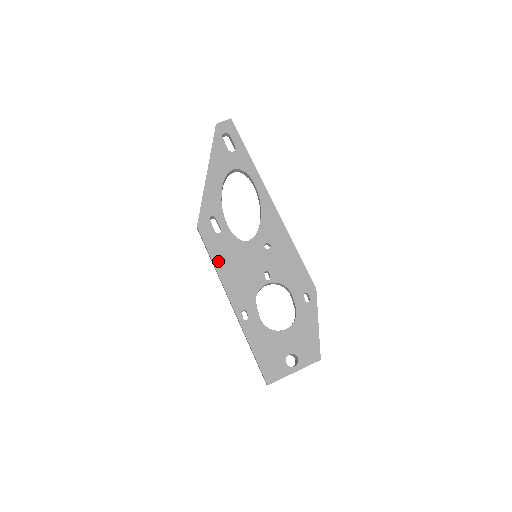
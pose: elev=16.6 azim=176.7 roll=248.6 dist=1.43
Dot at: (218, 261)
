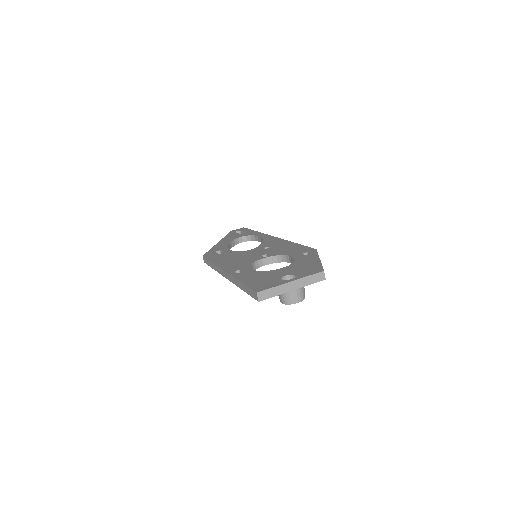
Dot at: (217, 261)
